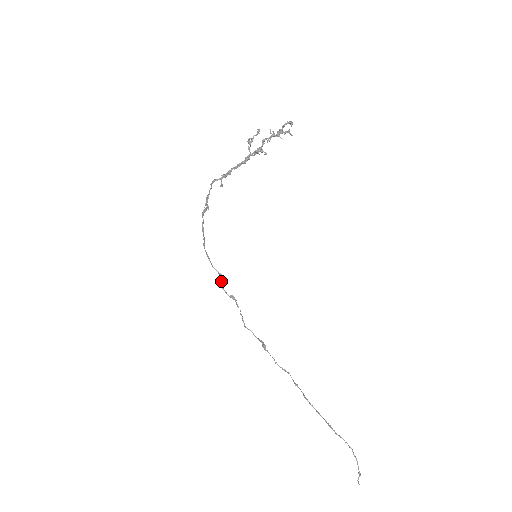
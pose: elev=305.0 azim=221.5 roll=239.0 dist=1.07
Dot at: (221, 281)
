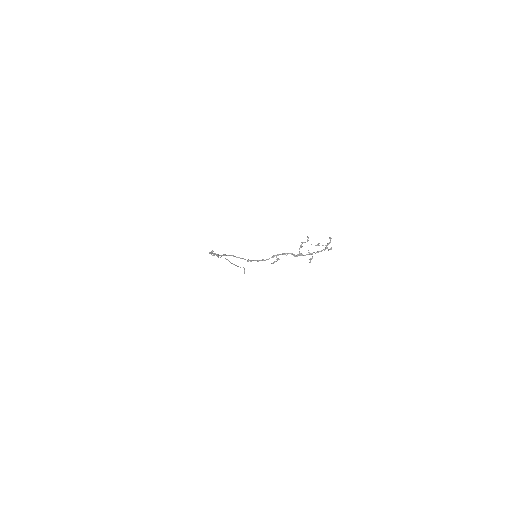
Dot at: occluded
